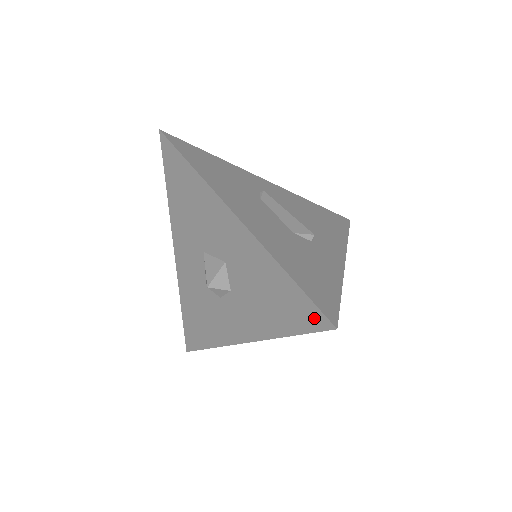
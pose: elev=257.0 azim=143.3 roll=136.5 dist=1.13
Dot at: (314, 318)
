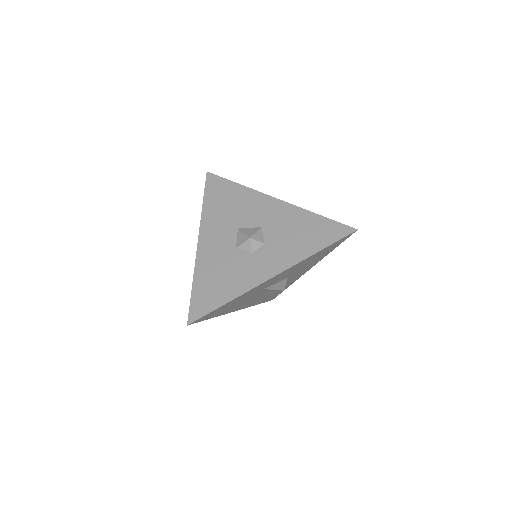
Dot at: (341, 230)
